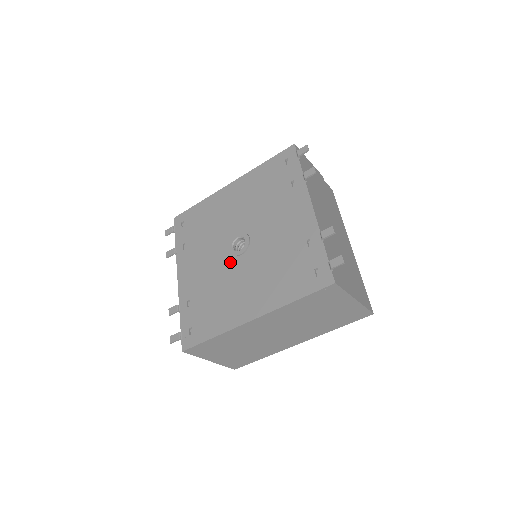
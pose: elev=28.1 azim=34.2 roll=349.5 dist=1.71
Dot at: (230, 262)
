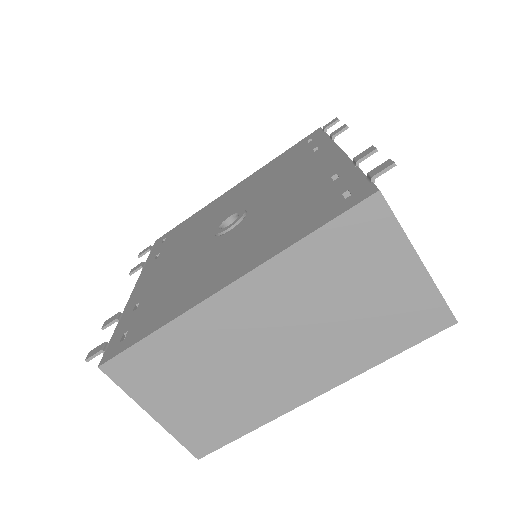
Dot at: (212, 243)
